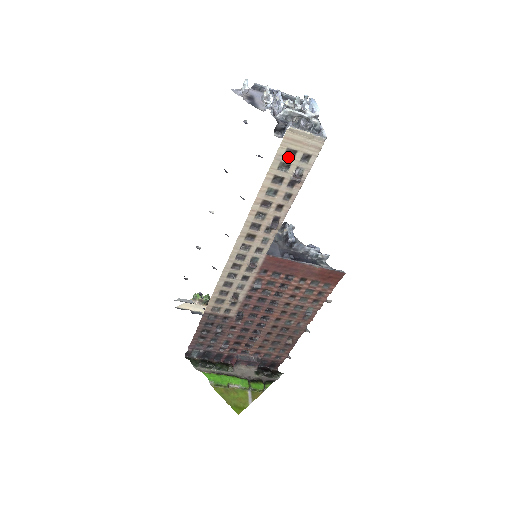
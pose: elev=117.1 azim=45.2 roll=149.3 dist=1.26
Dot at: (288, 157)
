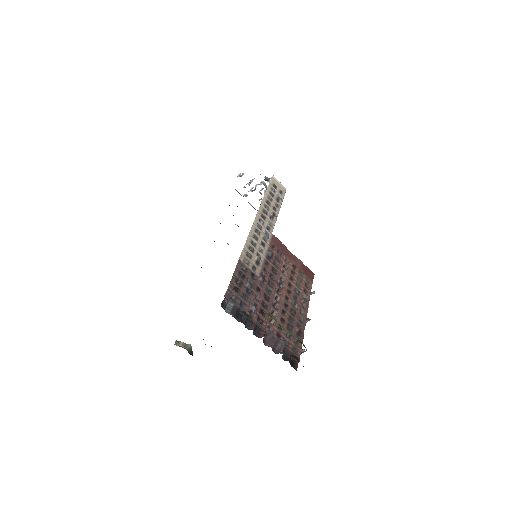
Dot at: (274, 187)
